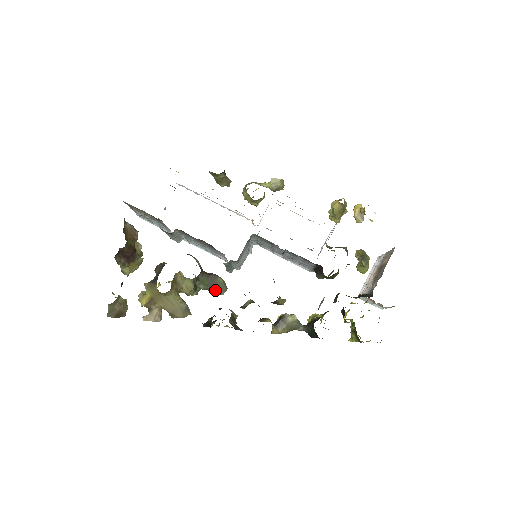
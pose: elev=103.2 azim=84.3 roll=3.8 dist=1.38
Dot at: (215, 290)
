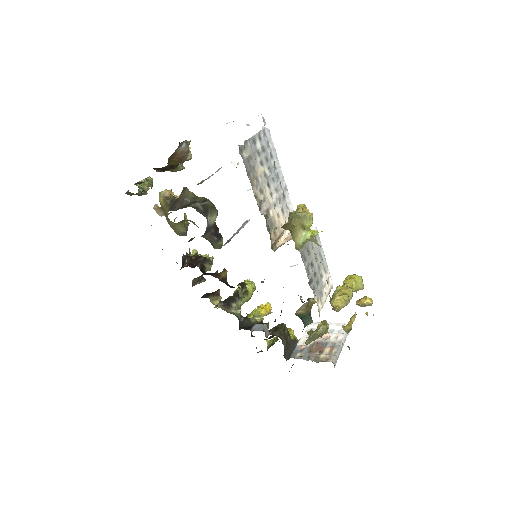
Dot at: (211, 243)
